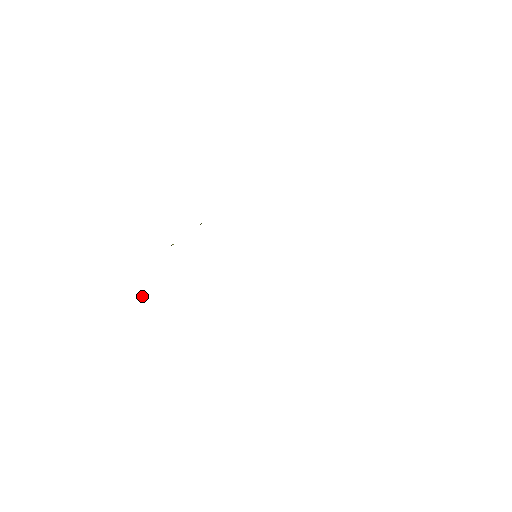
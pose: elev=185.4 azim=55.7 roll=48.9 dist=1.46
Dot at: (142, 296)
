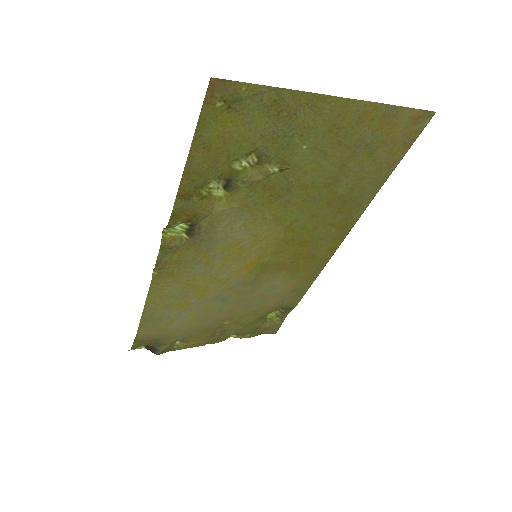
Dot at: (156, 353)
